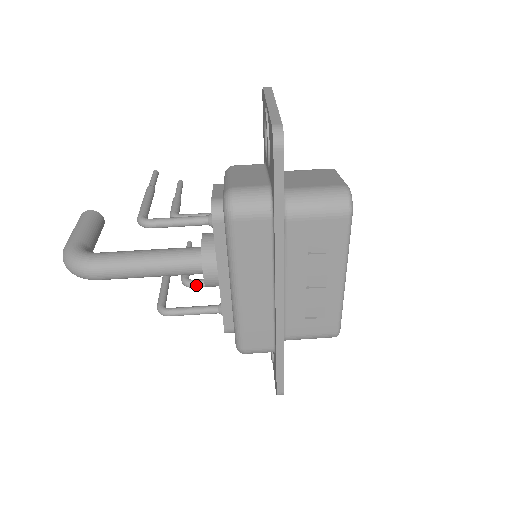
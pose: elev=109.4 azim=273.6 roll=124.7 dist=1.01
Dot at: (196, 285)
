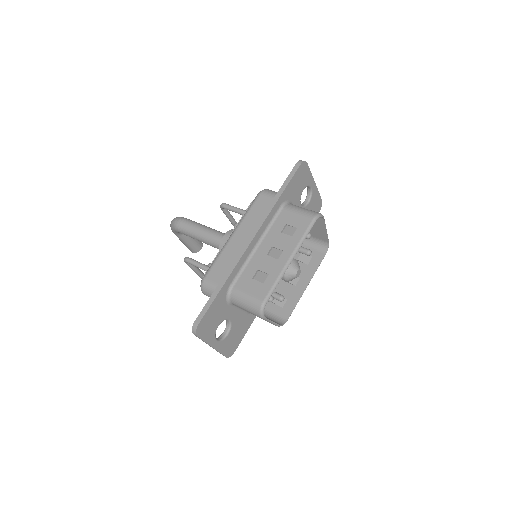
Dot at: occluded
